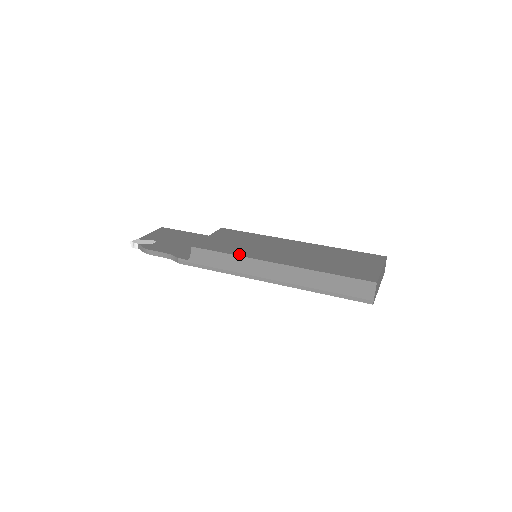
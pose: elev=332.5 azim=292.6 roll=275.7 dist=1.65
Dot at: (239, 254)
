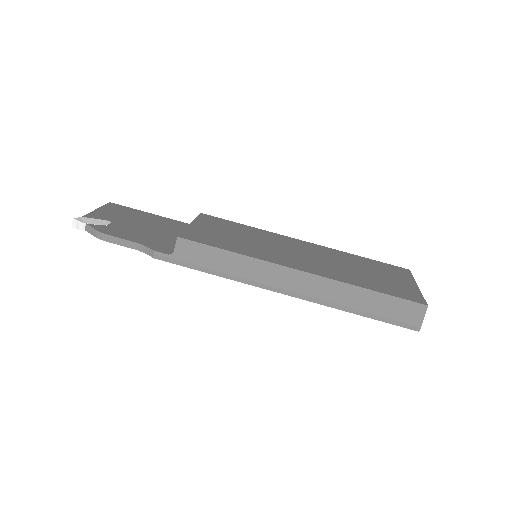
Dot at: (247, 253)
